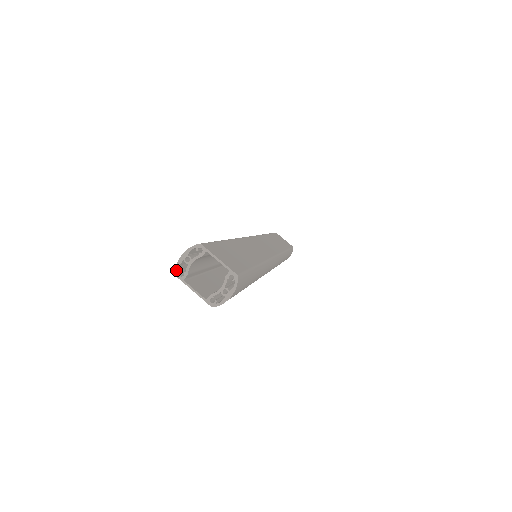
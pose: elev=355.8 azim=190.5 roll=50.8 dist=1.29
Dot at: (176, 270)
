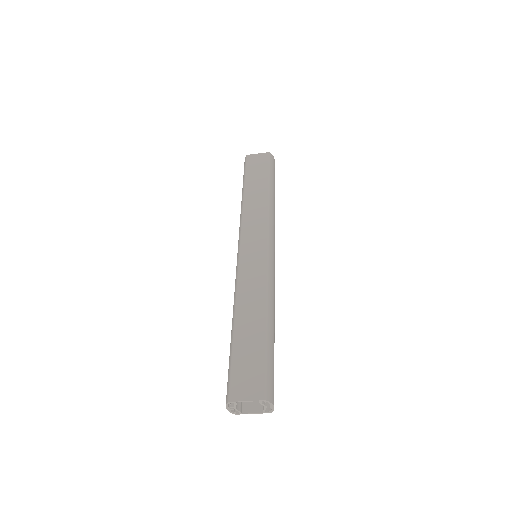
Dot at: (232, 413)
